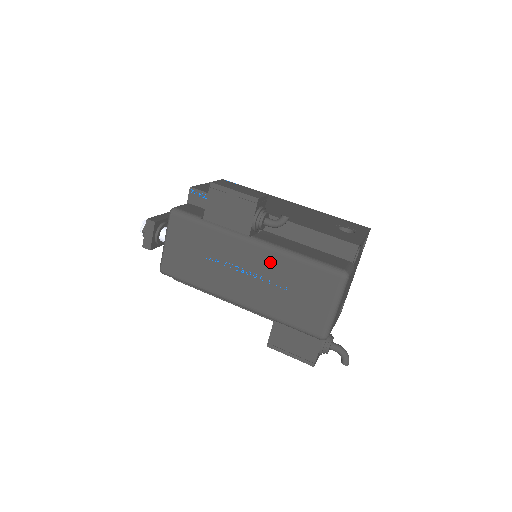
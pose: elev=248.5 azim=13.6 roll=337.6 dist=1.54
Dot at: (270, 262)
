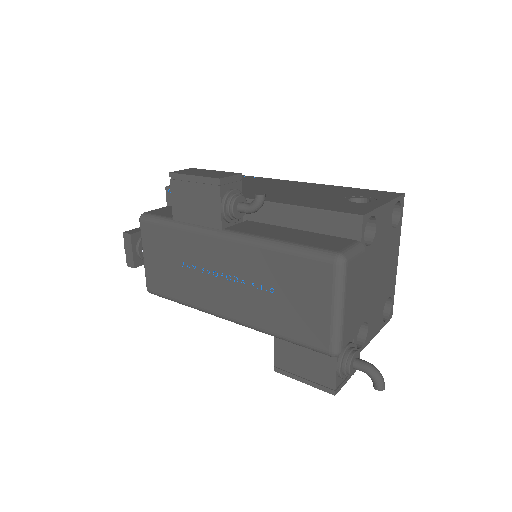
Dot at: (247, 258)
